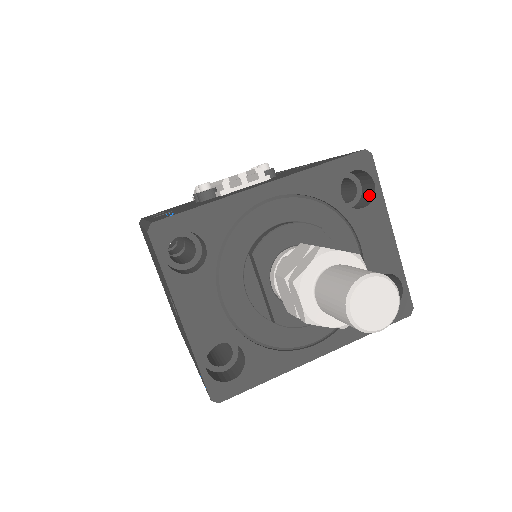
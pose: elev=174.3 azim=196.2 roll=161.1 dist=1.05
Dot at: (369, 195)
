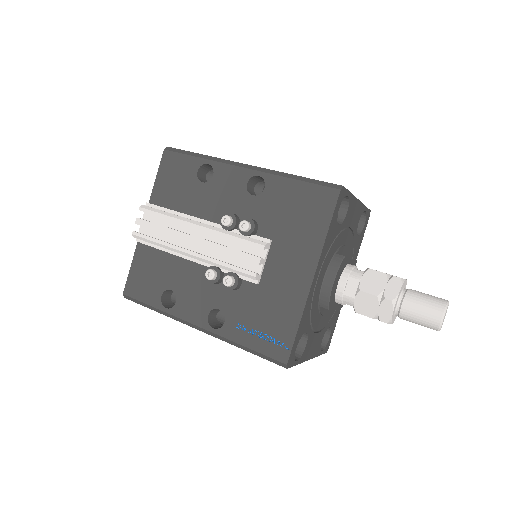
Dot at: occluded
